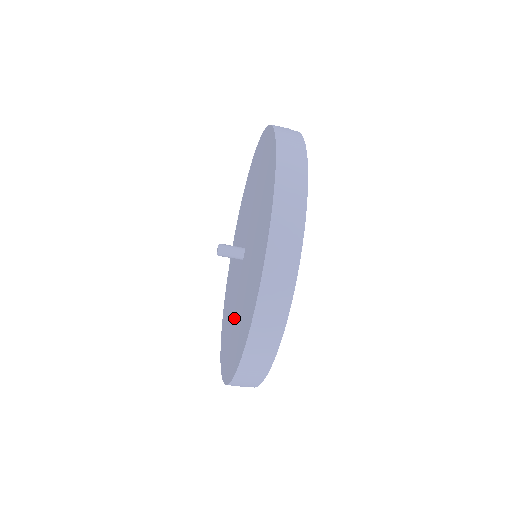
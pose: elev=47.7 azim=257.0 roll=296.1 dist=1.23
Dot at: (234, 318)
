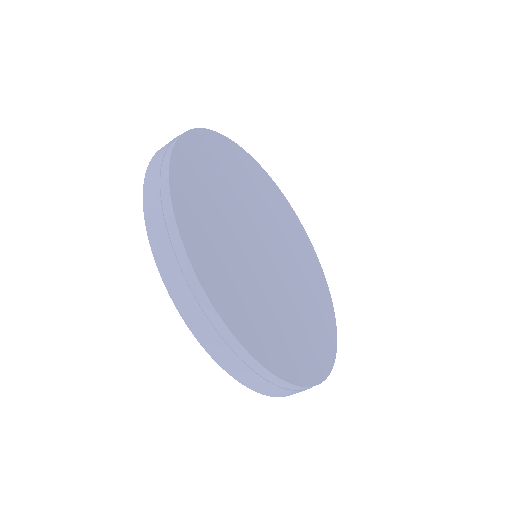
Dot at: occluded
